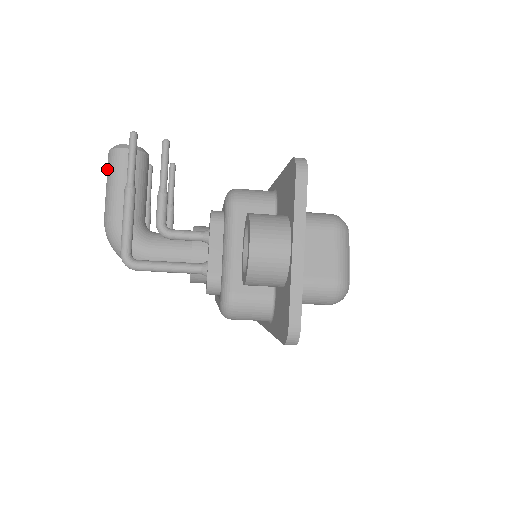
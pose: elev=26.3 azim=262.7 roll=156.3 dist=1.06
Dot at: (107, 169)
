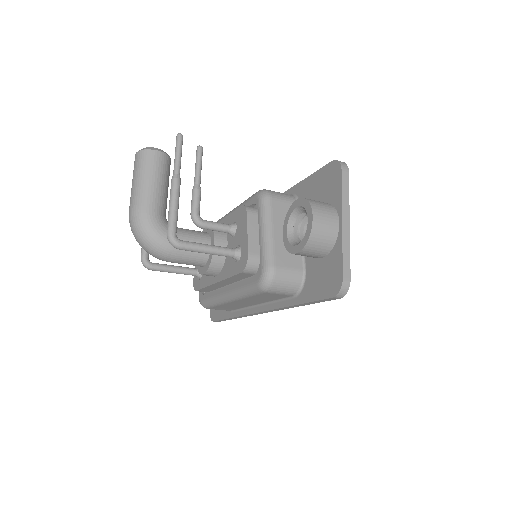
Dot at: (135, 167)
